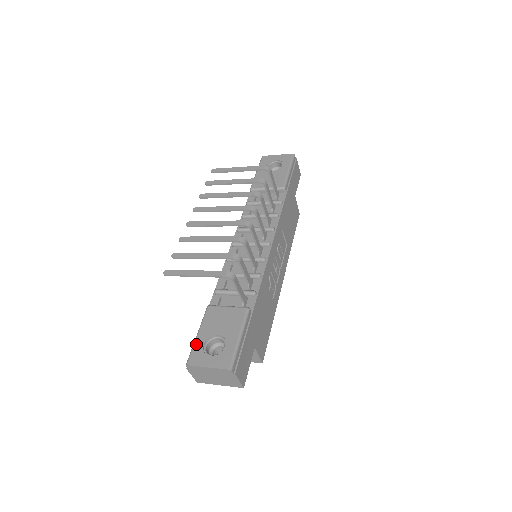
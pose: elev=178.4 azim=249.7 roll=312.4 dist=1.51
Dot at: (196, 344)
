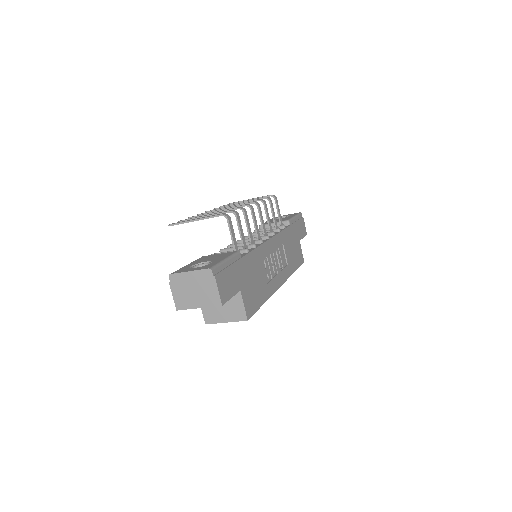
Dot at: (183, 267)
